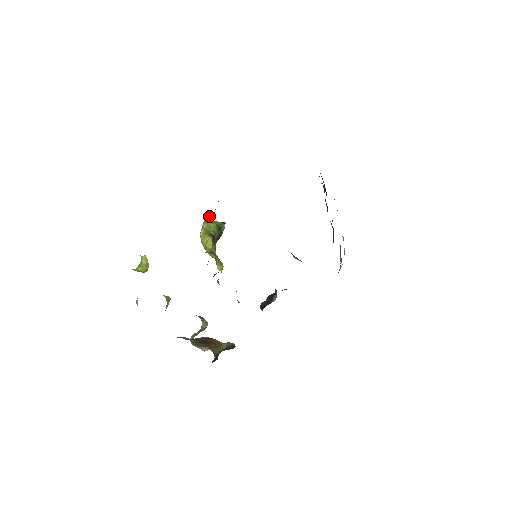
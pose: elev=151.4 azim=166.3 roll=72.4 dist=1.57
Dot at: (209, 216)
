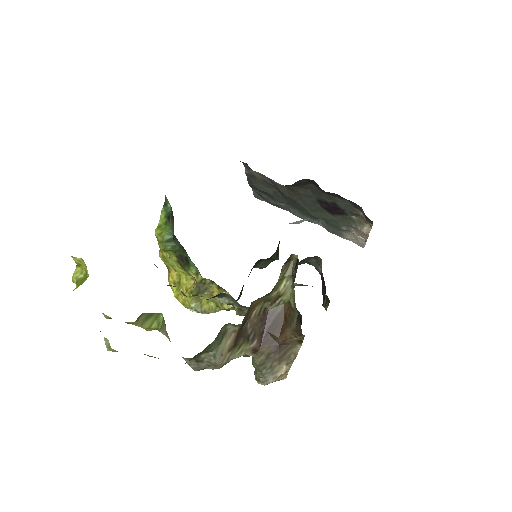
Dot at: (160, 250)
